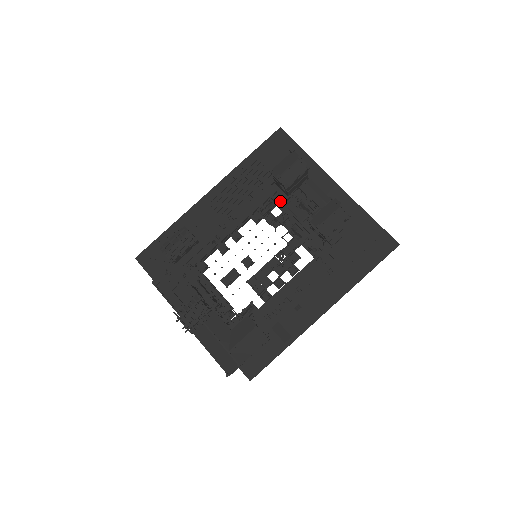
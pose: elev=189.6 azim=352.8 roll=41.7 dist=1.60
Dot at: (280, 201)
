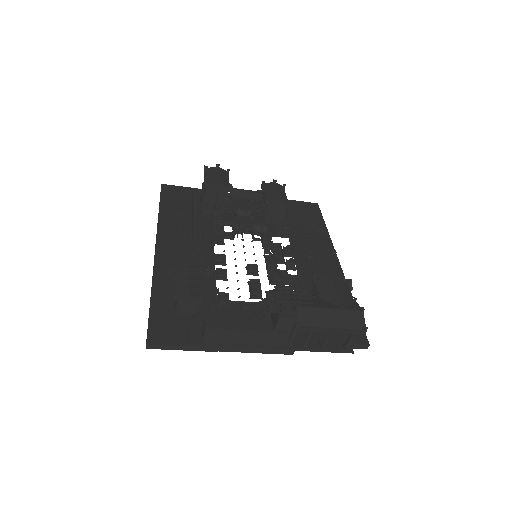
Dot at: (223, 218)
